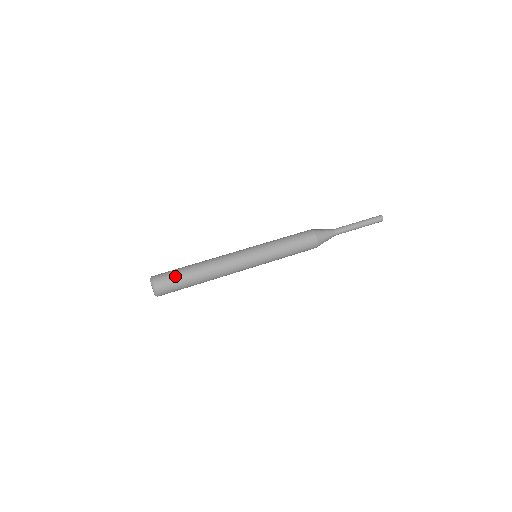
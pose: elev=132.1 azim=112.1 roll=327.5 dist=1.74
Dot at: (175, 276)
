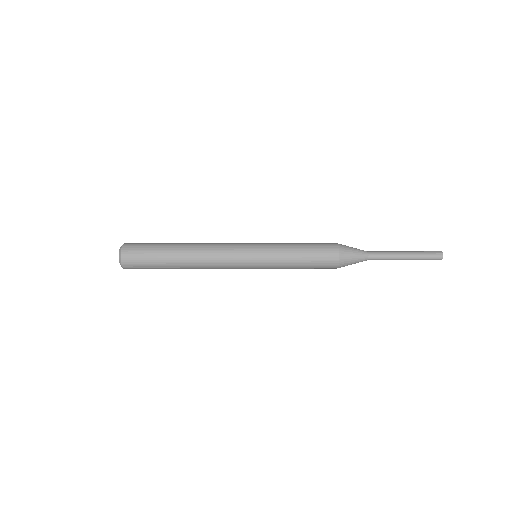
Dot at: (149, 246)
